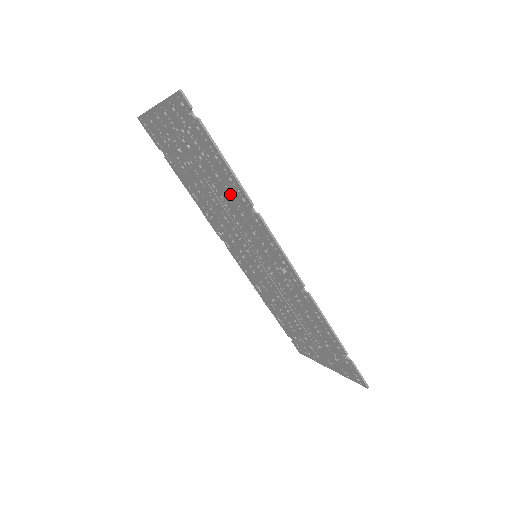
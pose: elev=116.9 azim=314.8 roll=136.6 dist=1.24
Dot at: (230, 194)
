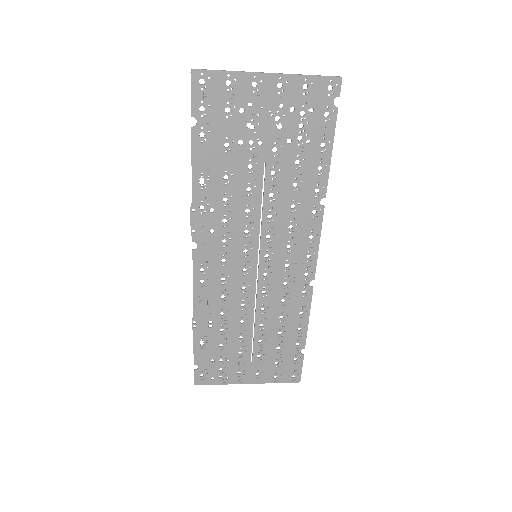
Dot at: (298, 184)
